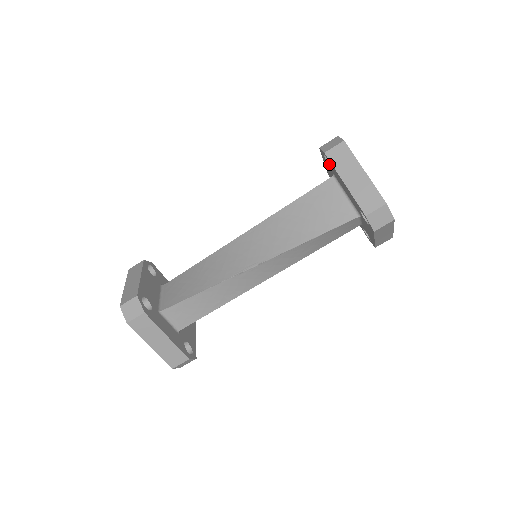
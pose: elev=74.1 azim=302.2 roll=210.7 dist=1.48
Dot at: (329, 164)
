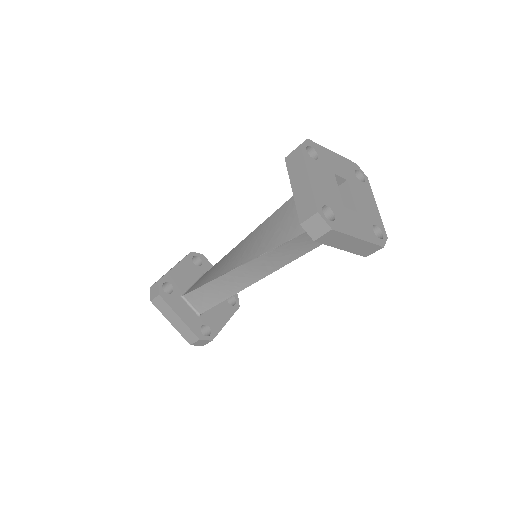
Dot at: occluded
